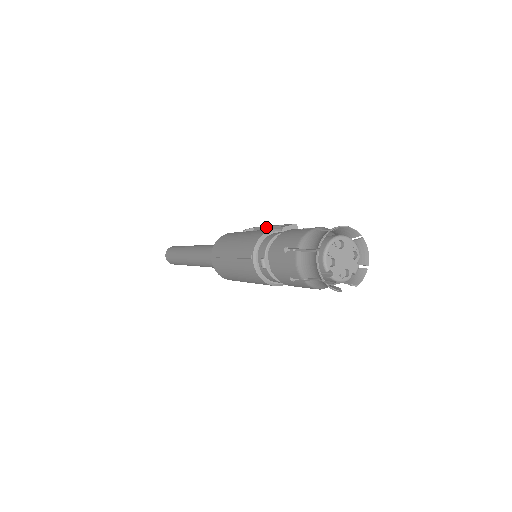
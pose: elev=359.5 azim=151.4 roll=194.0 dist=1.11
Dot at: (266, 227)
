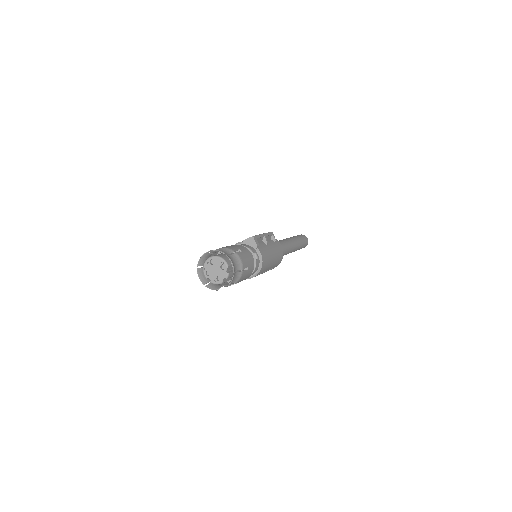
Dot at: occluded
